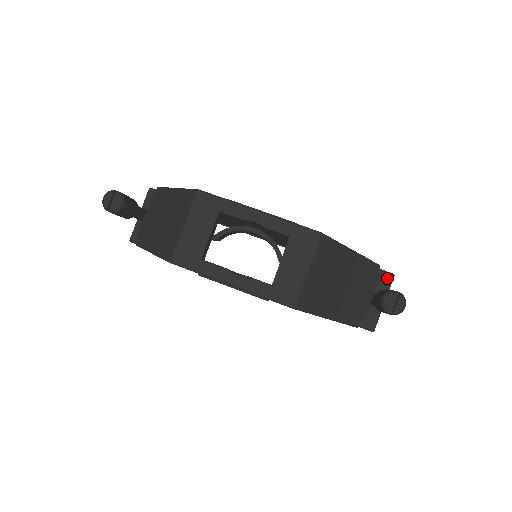
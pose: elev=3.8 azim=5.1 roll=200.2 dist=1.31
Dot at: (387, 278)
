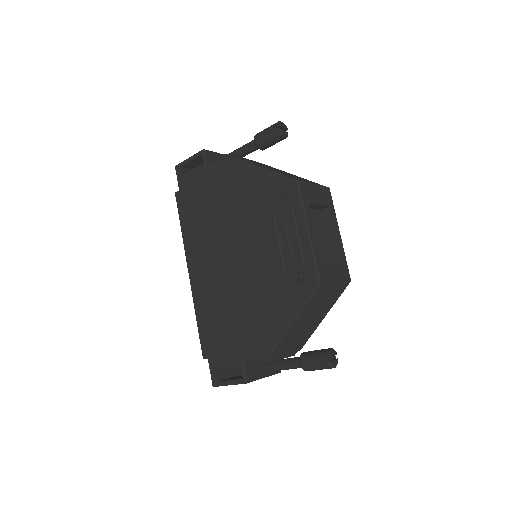
Dot at: occluded
